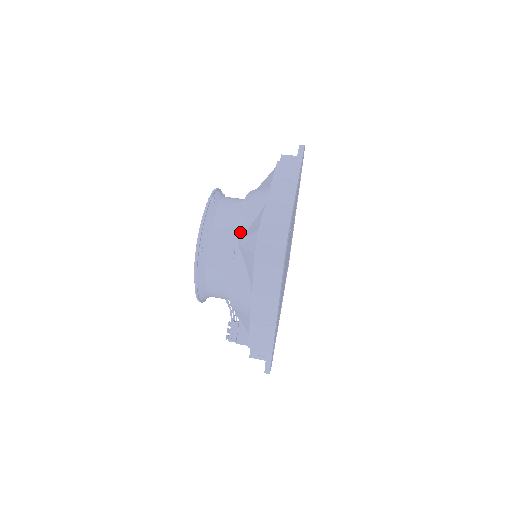
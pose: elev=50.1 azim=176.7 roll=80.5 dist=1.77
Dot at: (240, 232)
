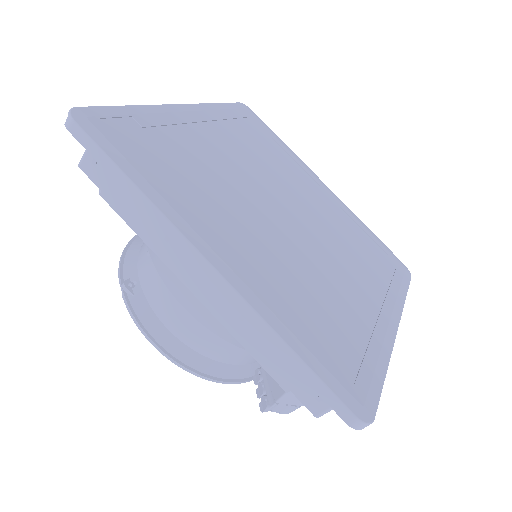
Dot at: occluded
